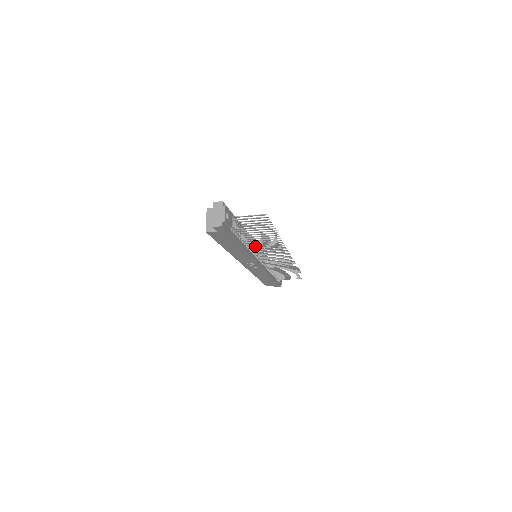
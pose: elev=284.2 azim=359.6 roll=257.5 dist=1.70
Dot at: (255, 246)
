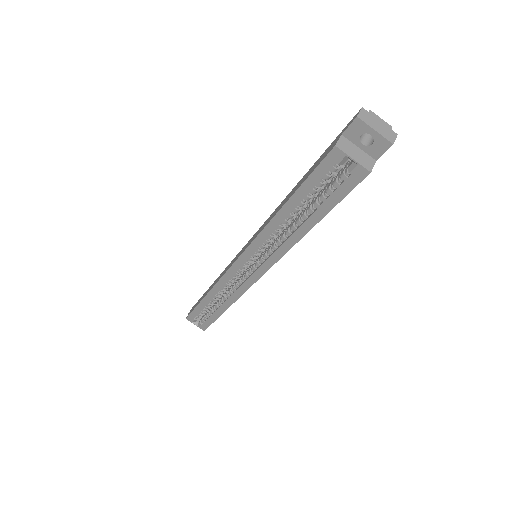
Dot at: occluded
